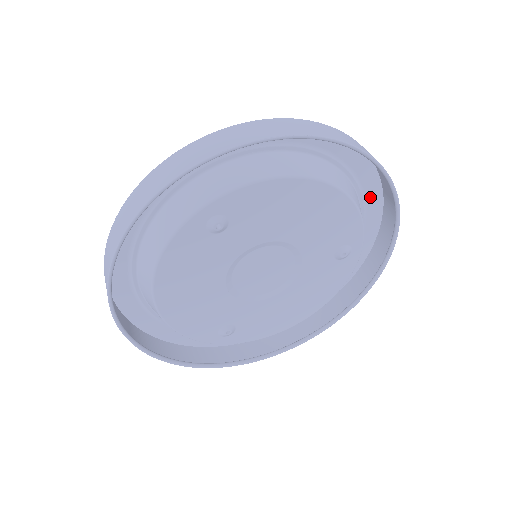
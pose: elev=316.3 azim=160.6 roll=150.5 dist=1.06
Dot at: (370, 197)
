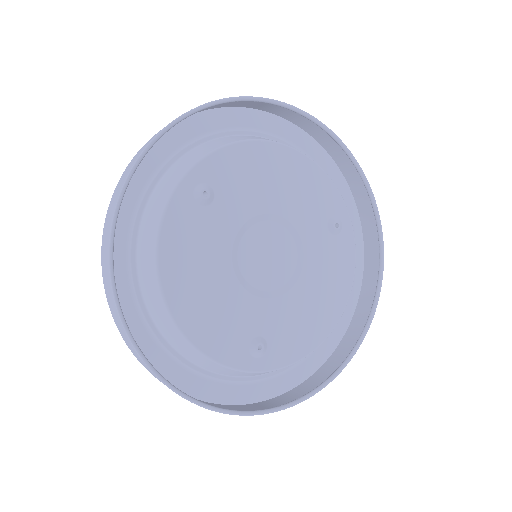
Dot at: (334, 180)
